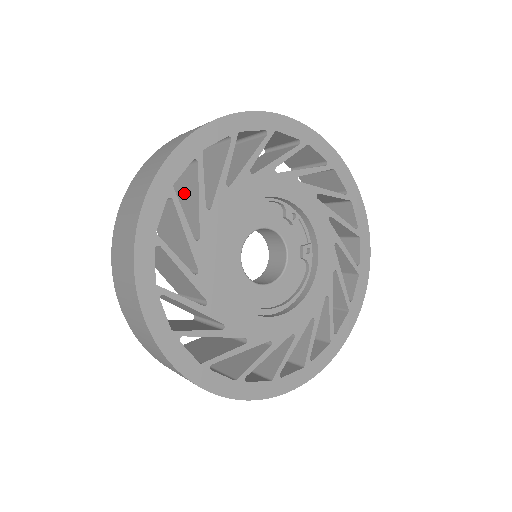
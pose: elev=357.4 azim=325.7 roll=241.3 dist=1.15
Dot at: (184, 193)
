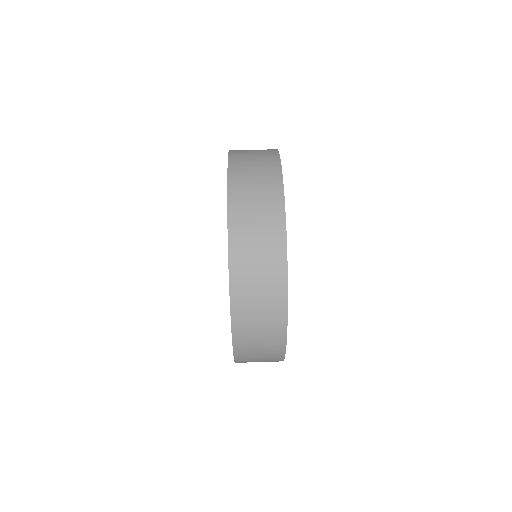
Dot at: occluded
